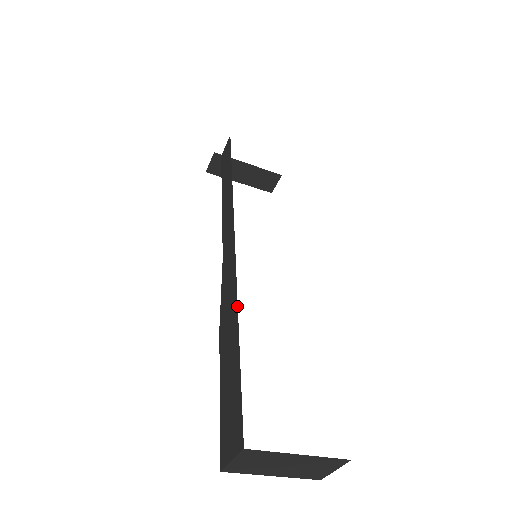
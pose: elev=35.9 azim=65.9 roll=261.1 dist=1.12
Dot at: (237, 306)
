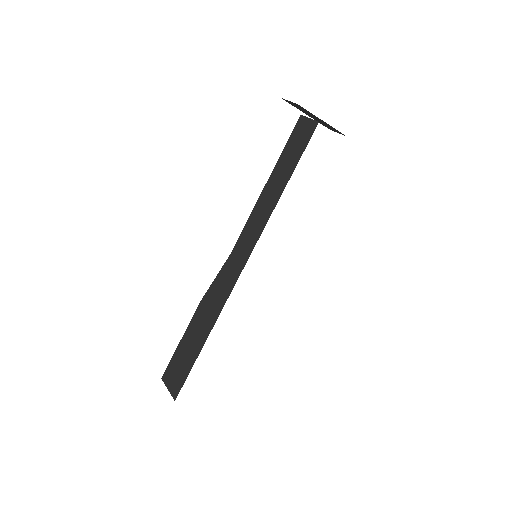
Dot at: (213, 326)
